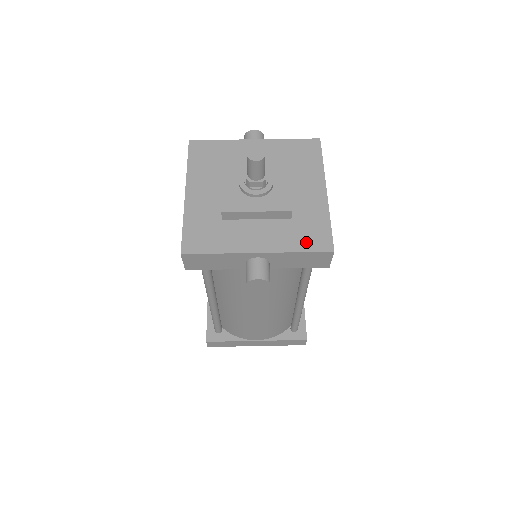
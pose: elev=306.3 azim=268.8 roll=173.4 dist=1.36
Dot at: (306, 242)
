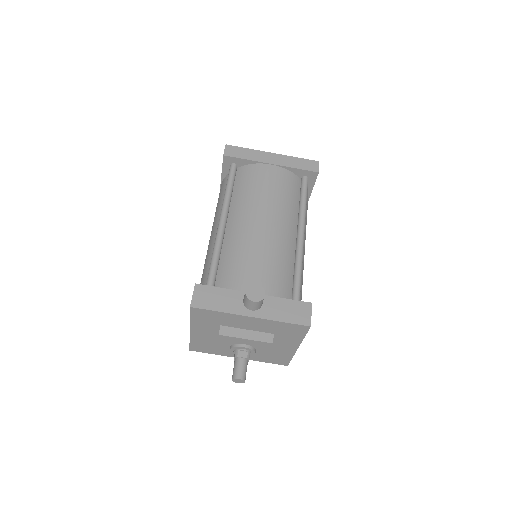
Dot at: (271, 361)
